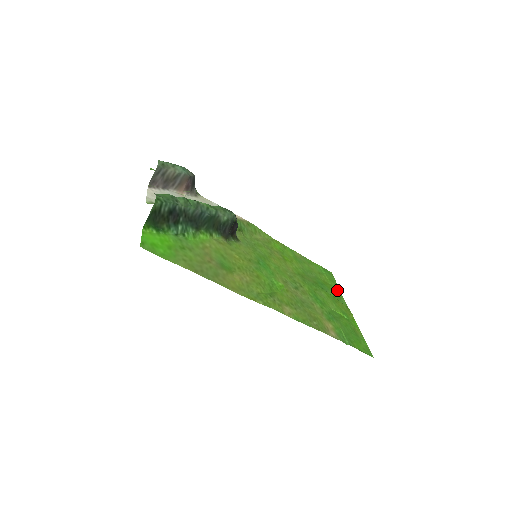
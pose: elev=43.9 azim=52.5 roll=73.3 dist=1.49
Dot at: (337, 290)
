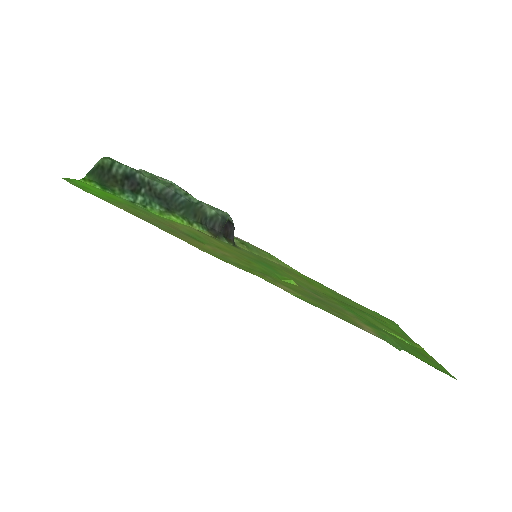
Dot at: (400, 331)
